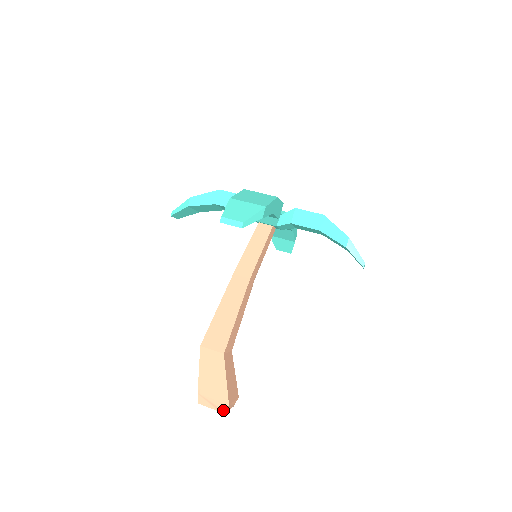
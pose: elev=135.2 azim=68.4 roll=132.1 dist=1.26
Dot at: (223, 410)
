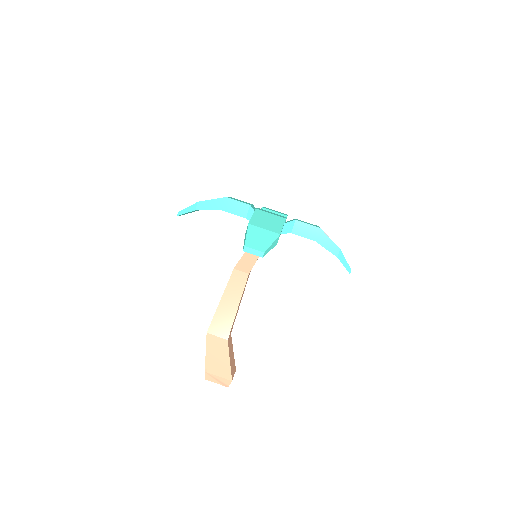
Dot at: (227, 385)
